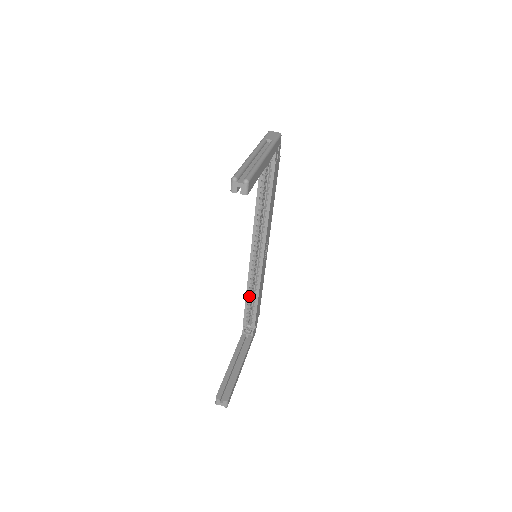
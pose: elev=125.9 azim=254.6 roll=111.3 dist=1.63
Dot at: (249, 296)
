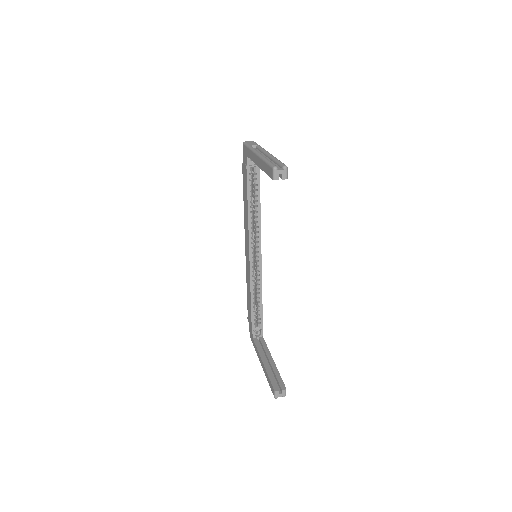
Dot at: (253, 298)
